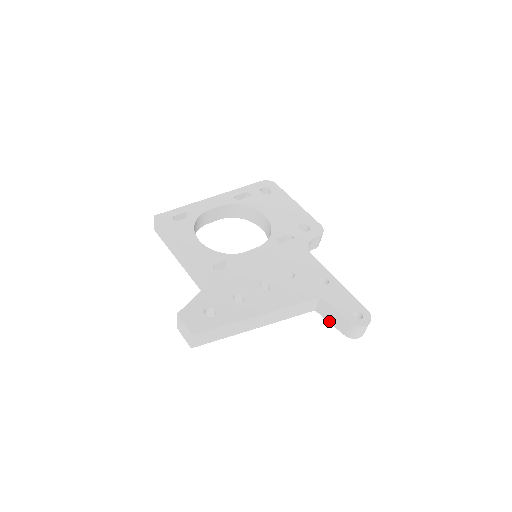
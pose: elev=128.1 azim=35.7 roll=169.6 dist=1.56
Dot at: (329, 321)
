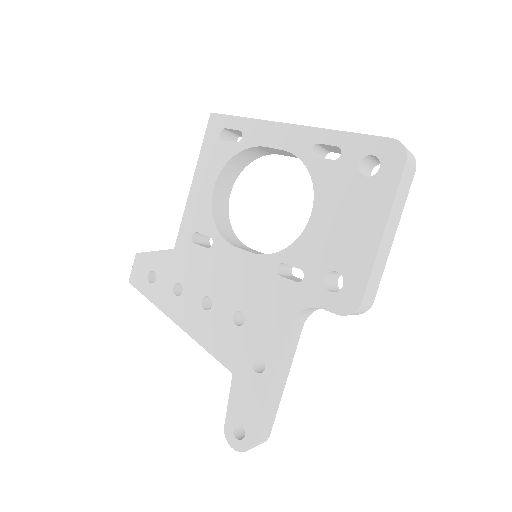
Dot at: occluded
